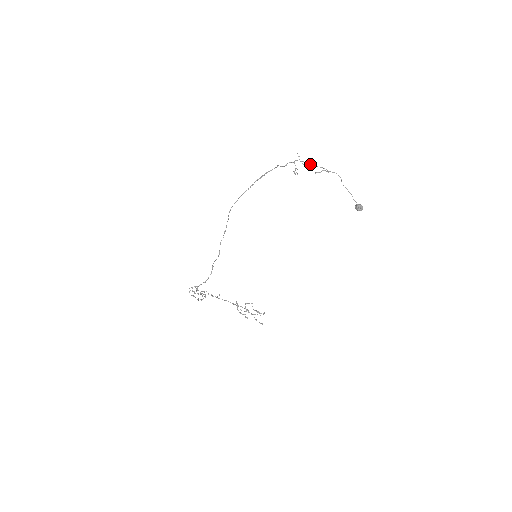
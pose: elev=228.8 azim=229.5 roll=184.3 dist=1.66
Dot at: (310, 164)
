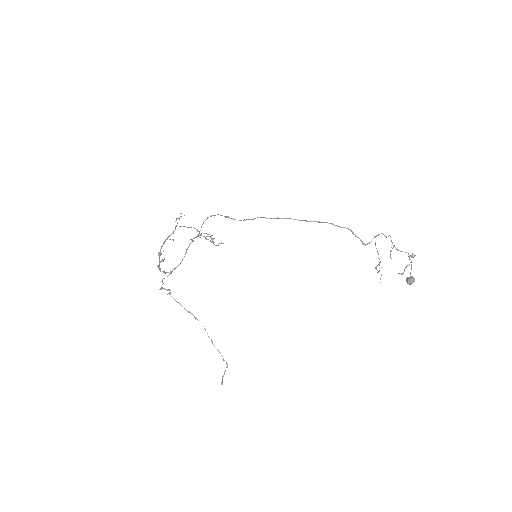
Dot at: occluded
